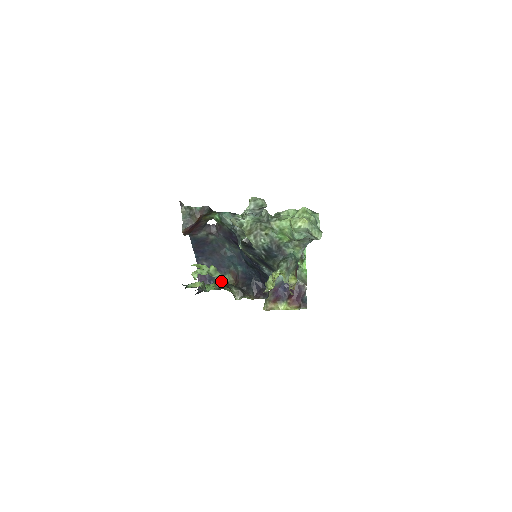
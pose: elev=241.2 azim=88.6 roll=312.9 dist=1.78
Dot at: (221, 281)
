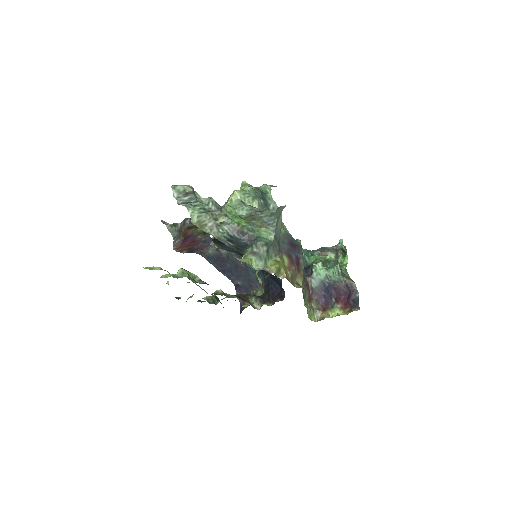
Dot at: occluded
